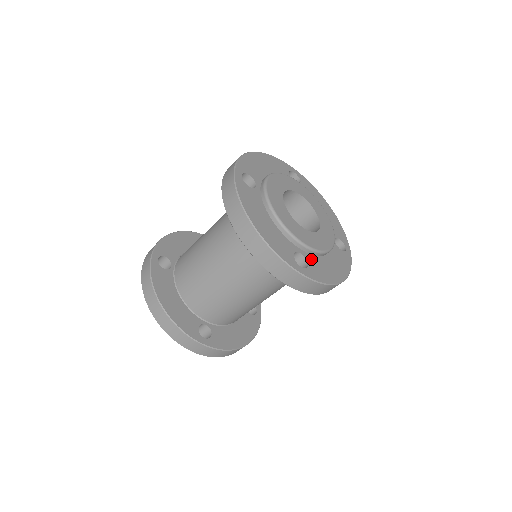
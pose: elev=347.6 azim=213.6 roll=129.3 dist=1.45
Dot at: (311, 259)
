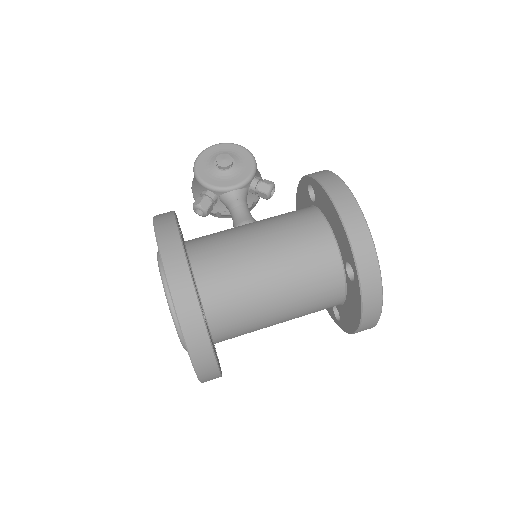
Dot at: occluded
